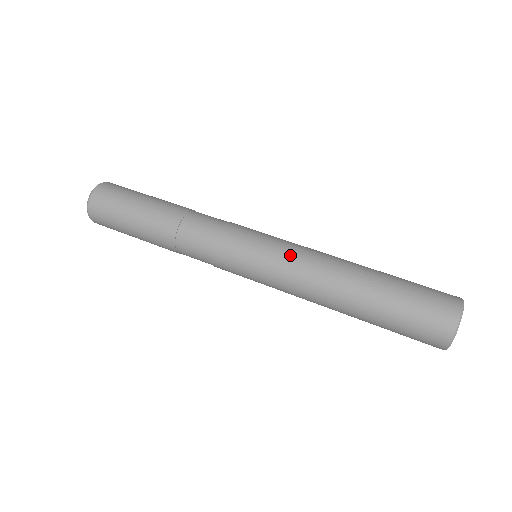
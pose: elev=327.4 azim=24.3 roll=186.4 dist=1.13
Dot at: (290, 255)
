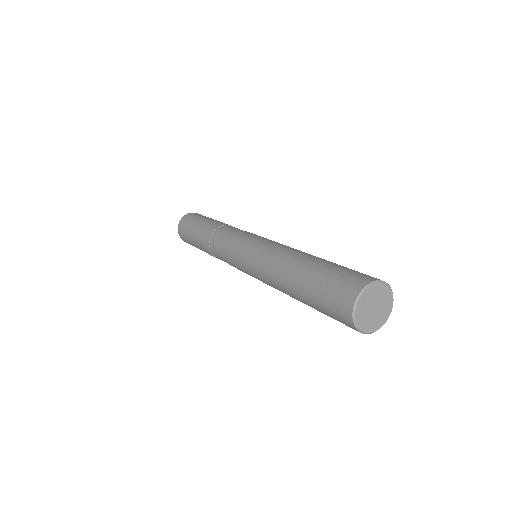
Dot at: (261, 251)
